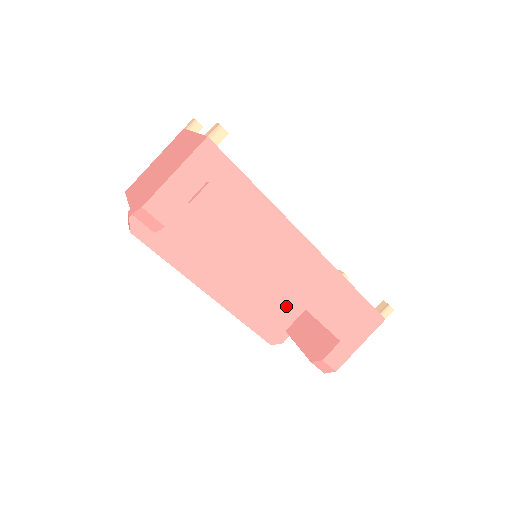
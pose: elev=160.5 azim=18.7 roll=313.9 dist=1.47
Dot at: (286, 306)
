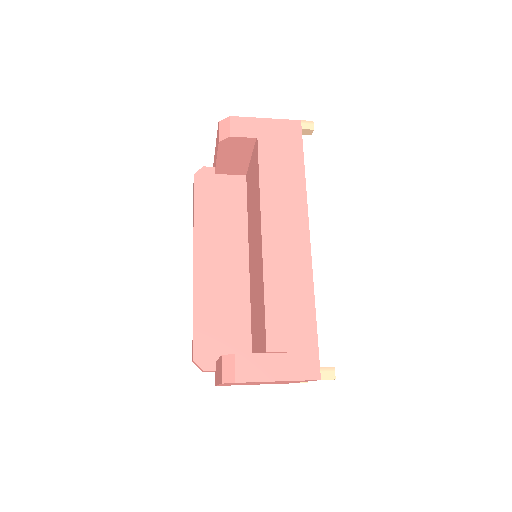
Dot at: (238, 338)
